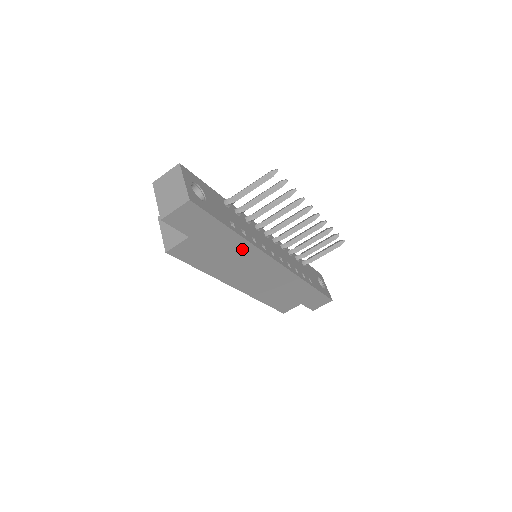
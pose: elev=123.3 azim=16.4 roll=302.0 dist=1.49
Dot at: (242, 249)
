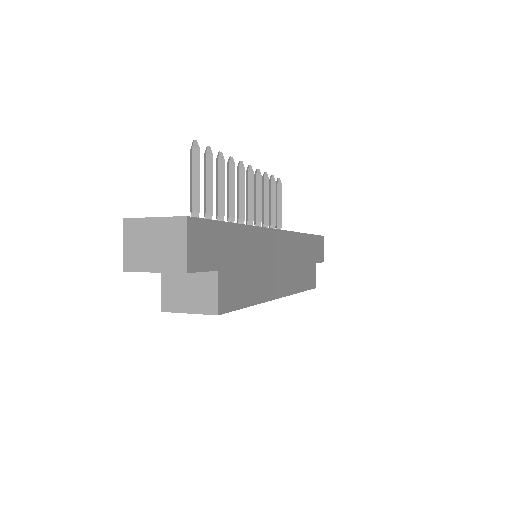
Dot at: (254, 241)
